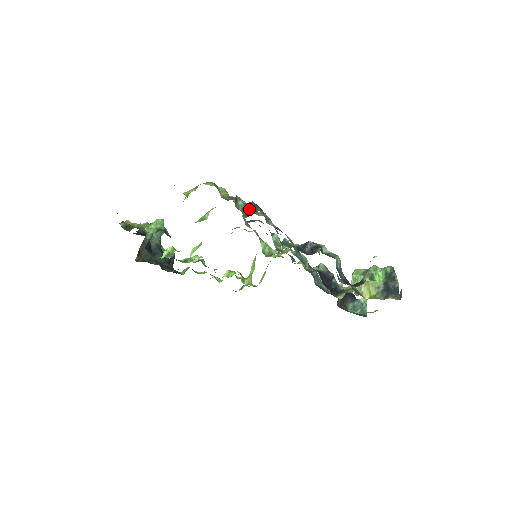
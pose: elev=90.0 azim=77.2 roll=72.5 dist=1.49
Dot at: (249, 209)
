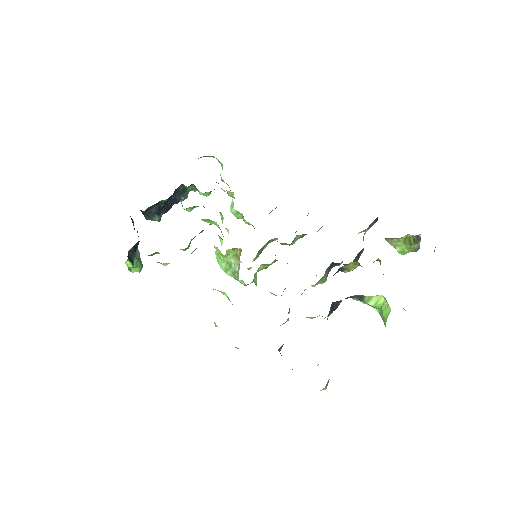
Dot at: occluded
